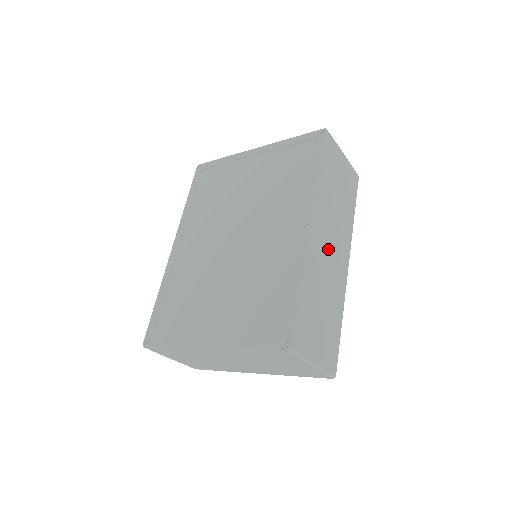
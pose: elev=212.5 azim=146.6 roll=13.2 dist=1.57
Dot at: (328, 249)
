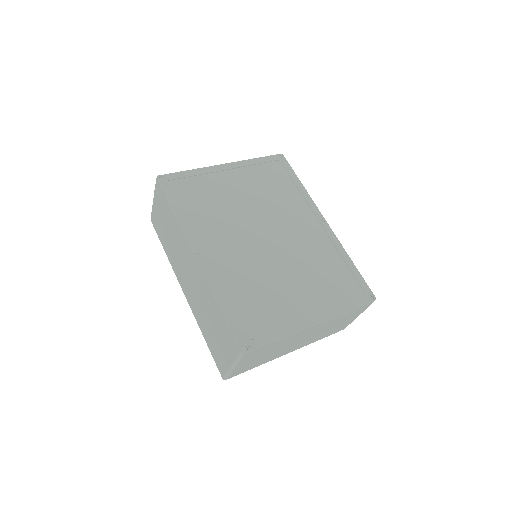
Dot at: occluded
